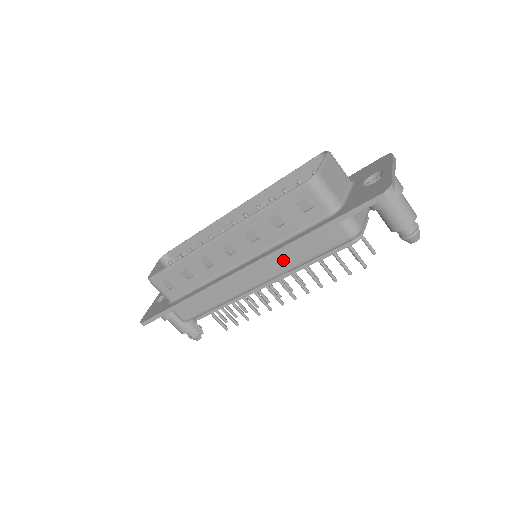
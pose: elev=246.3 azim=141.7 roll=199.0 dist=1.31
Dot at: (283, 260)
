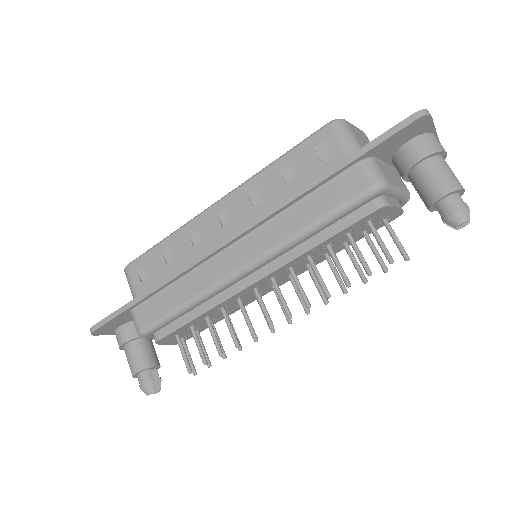
Dot at: (283, 225)
